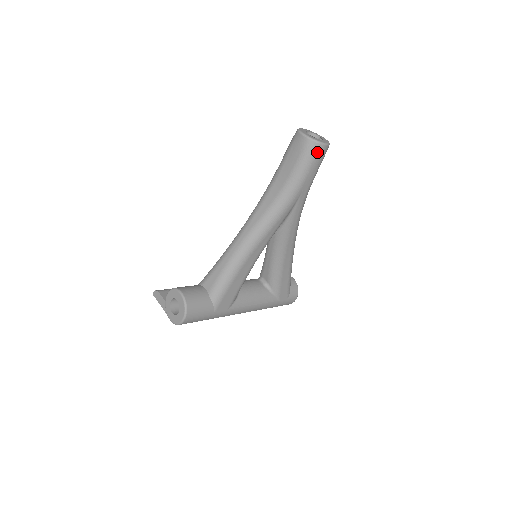
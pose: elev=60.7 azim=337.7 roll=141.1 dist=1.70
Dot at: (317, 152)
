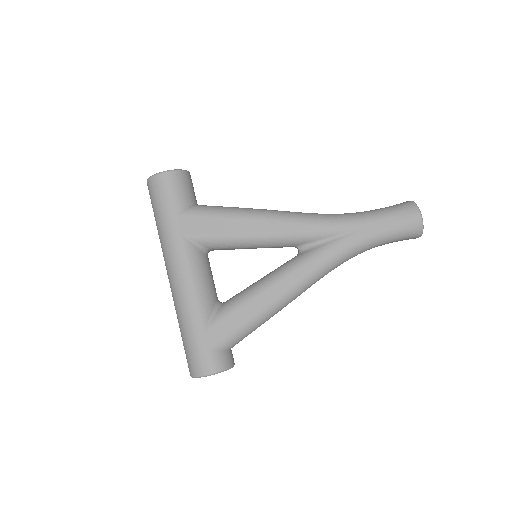
Dot at: (409, 212)
